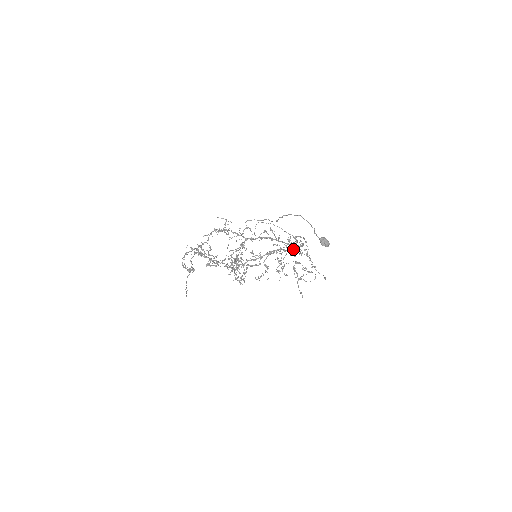
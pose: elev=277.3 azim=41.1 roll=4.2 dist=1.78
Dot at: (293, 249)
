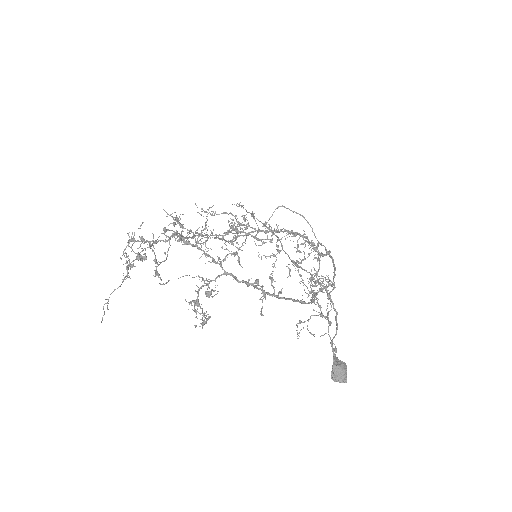
Dot at: (321, 255)
